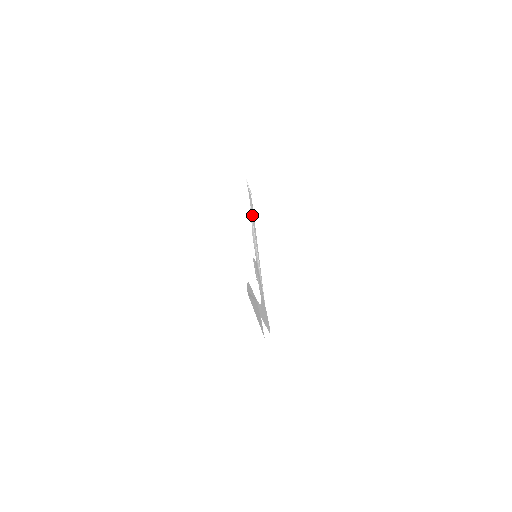
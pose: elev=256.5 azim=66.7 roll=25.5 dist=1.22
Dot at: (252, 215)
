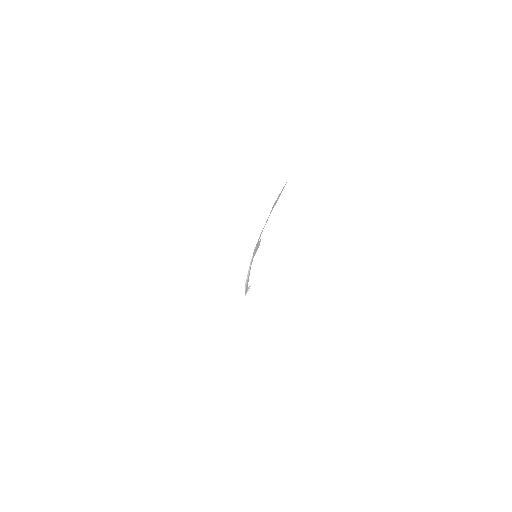
Dot at: occluded
